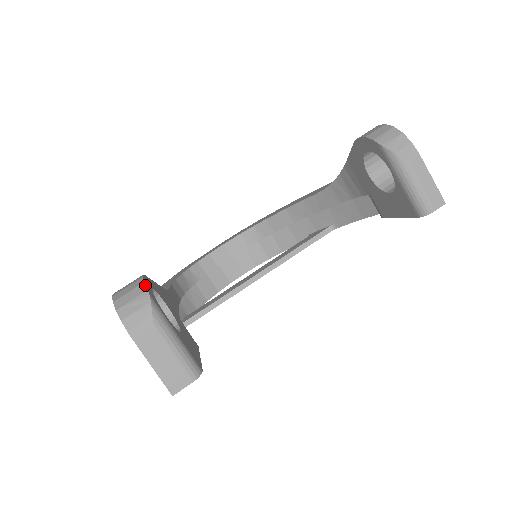
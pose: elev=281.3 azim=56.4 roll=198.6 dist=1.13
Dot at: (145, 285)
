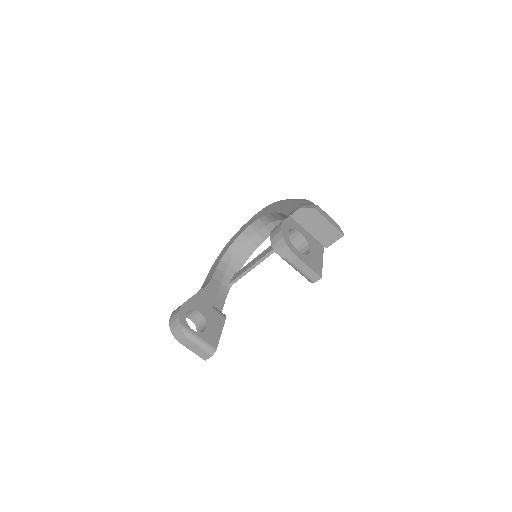
Dot at: (179, 319)
